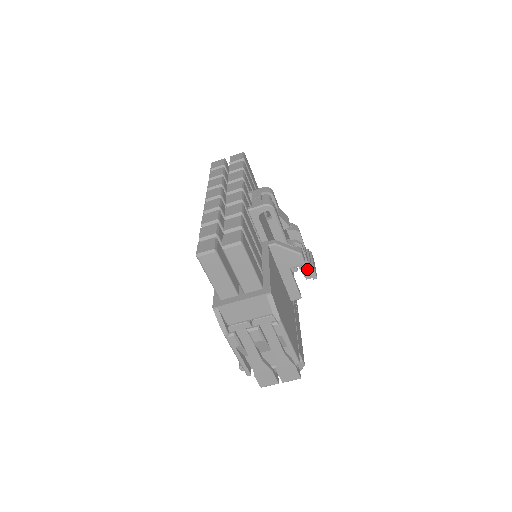
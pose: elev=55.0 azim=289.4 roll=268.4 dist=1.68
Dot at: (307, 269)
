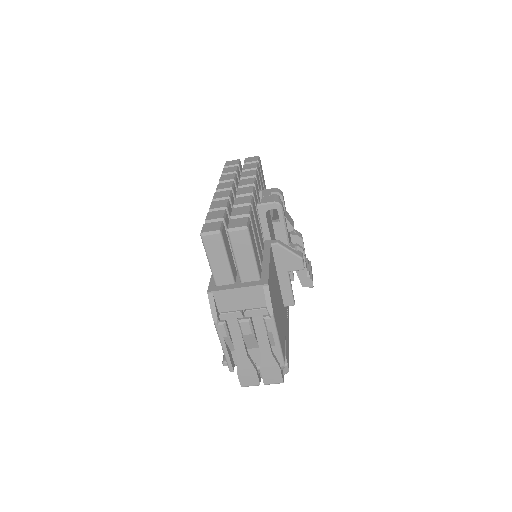
Dot at: (305, 276)
